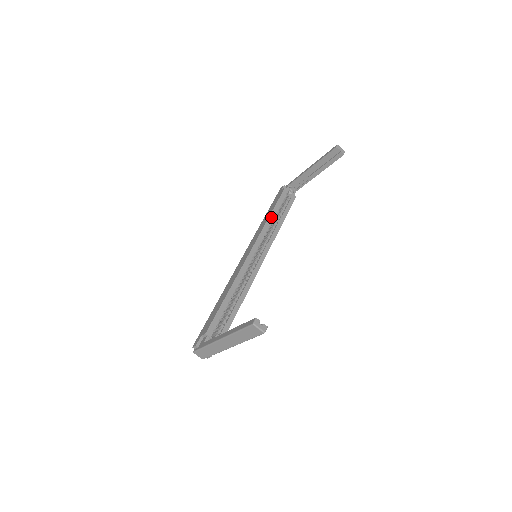
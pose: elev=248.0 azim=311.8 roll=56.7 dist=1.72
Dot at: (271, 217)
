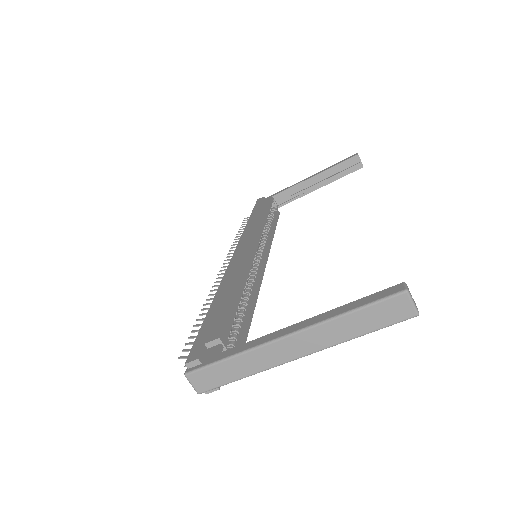
Dot at: (265, 218)
